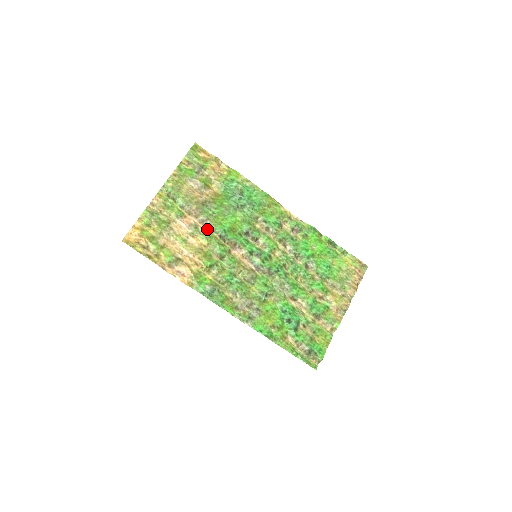
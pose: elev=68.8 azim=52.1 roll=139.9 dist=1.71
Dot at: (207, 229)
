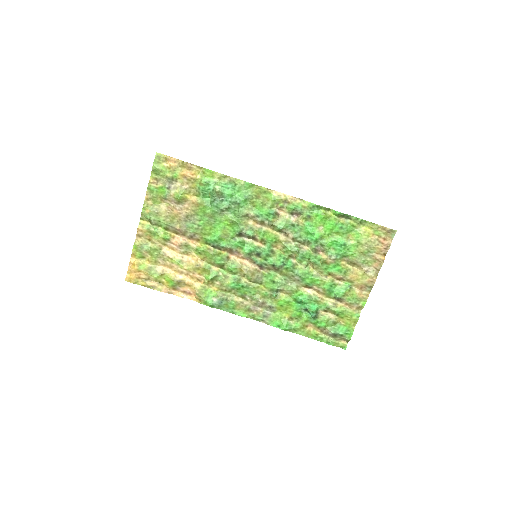
Dot at: (199, 242)
